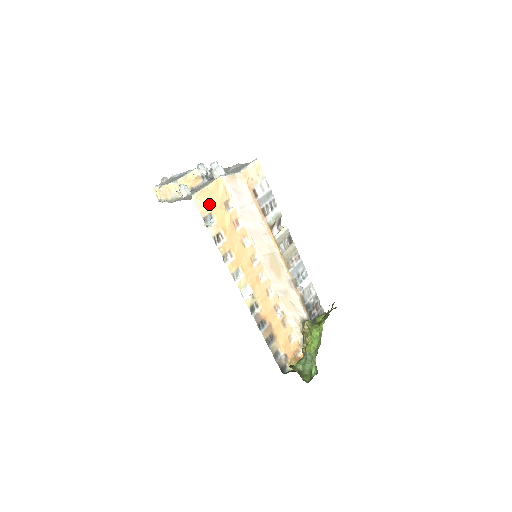
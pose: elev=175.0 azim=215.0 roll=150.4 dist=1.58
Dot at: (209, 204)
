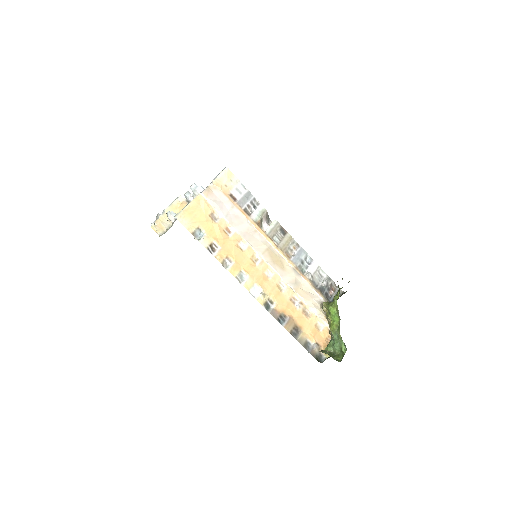
Dot at: (194, 220)
